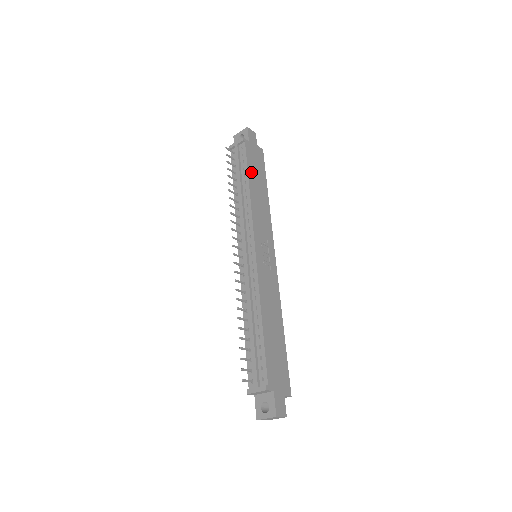
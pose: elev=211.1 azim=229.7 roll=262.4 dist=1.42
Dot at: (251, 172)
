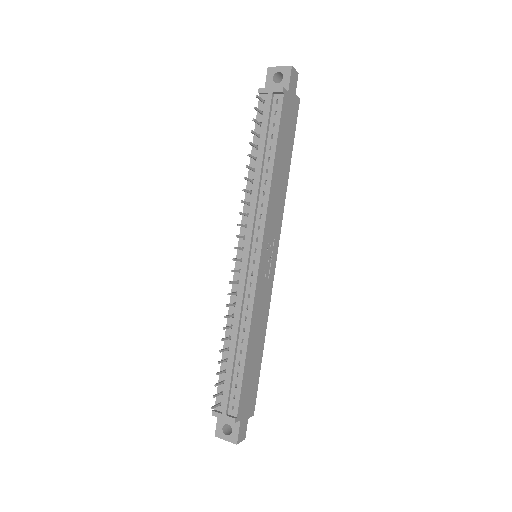
Dot at: (280, 143)
